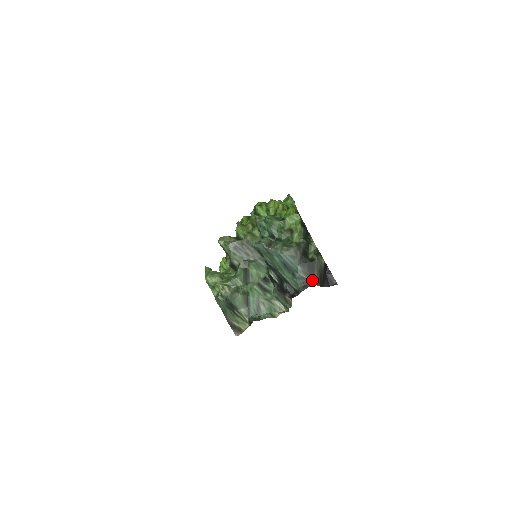
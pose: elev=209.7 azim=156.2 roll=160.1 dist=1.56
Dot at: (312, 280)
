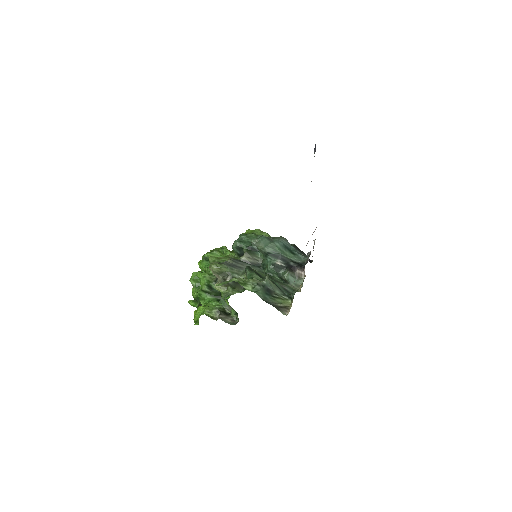
Dot at: occluded
